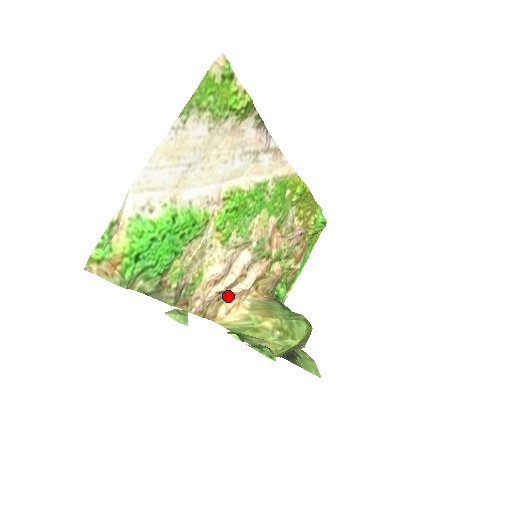
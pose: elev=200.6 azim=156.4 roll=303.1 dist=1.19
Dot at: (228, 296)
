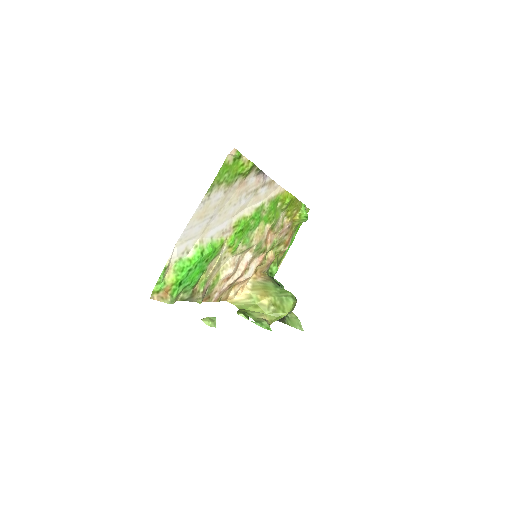
Dot at: (236, 284)
